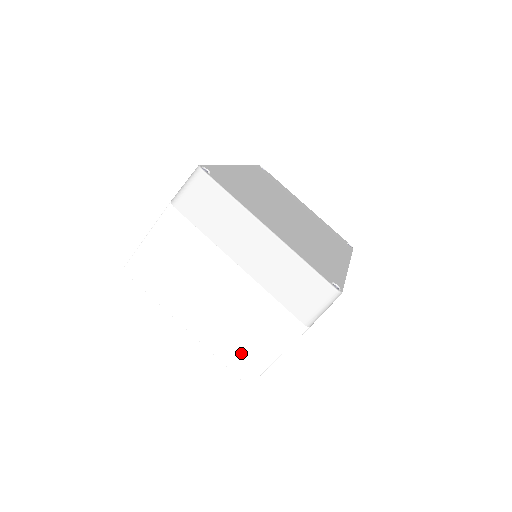
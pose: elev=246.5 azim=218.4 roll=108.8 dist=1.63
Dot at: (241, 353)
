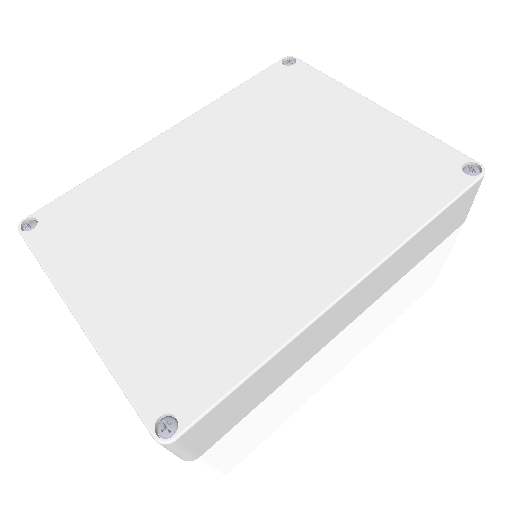
Dot at: occluded
